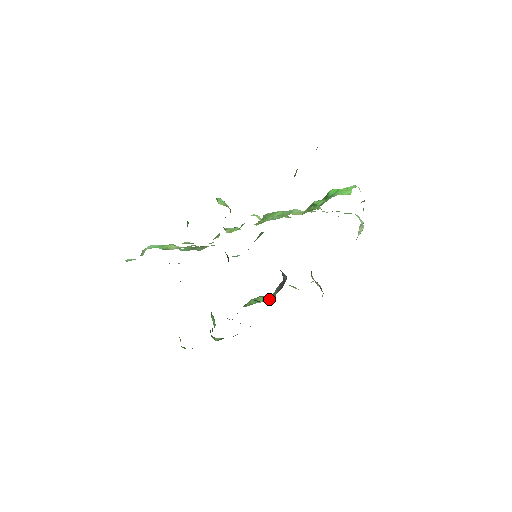
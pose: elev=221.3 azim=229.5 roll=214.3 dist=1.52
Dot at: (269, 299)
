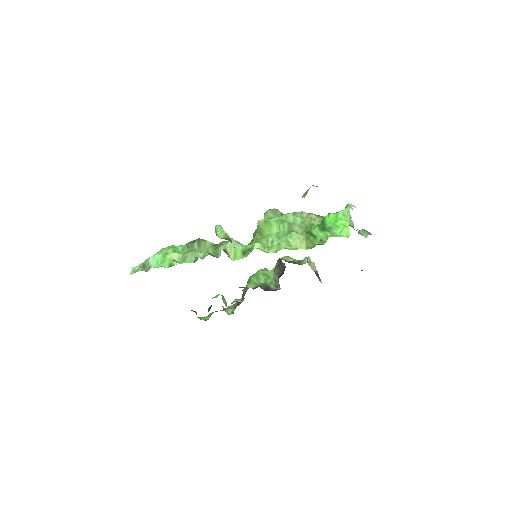
Dot at: (273, 286)
